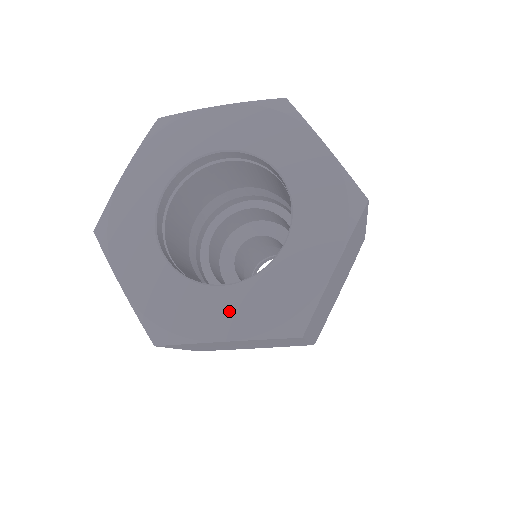
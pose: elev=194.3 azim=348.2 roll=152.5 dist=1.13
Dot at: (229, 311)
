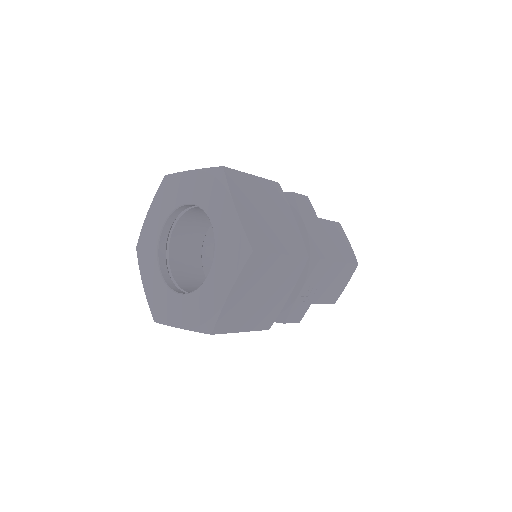
Dot at: (182, 310)
